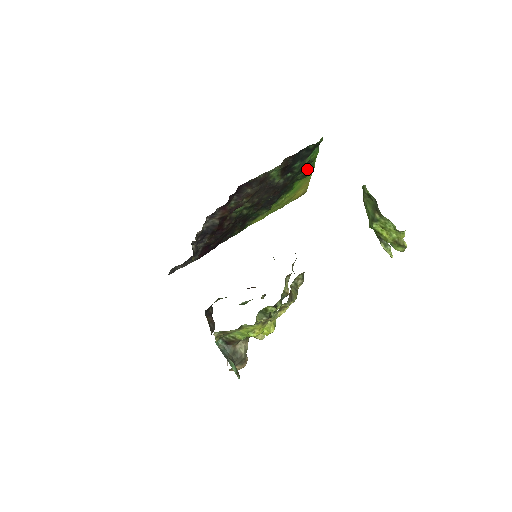
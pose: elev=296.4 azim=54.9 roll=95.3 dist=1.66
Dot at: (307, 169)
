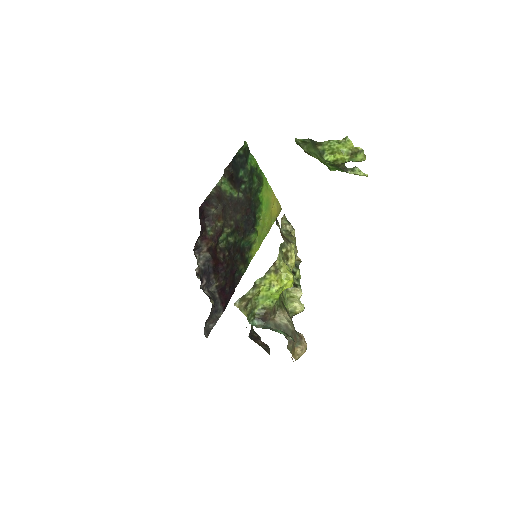
Dot at: (258, 178)
